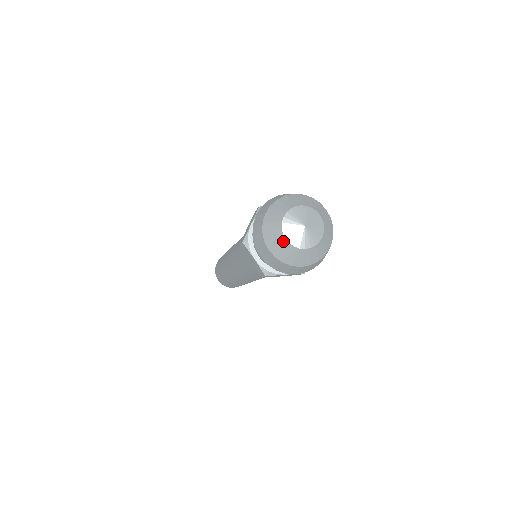
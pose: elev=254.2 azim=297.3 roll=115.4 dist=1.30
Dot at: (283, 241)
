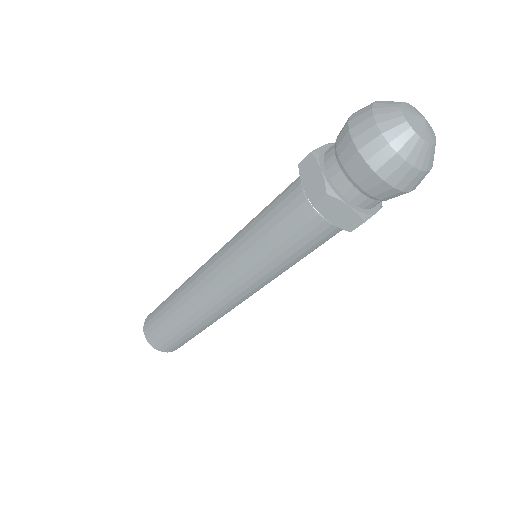
Dot at: (399, 117)
